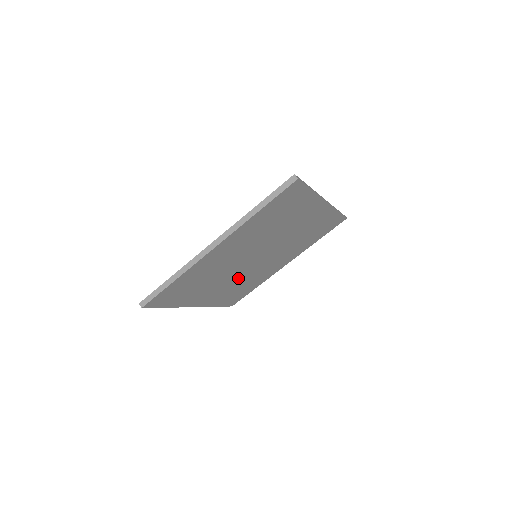
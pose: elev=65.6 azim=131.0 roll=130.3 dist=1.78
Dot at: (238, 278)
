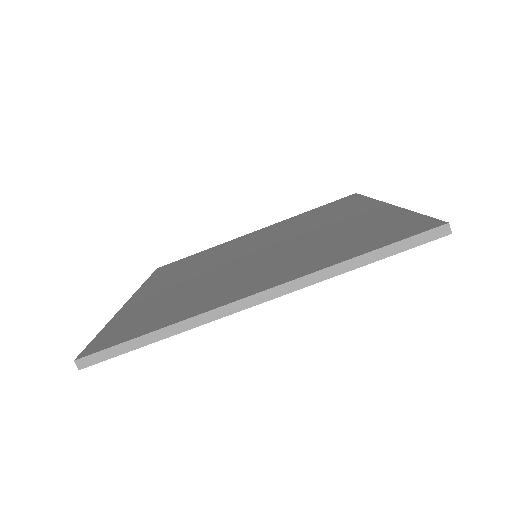
Dot at: occluded
